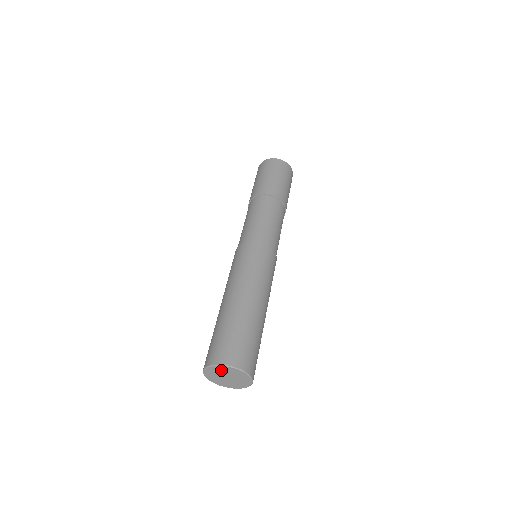
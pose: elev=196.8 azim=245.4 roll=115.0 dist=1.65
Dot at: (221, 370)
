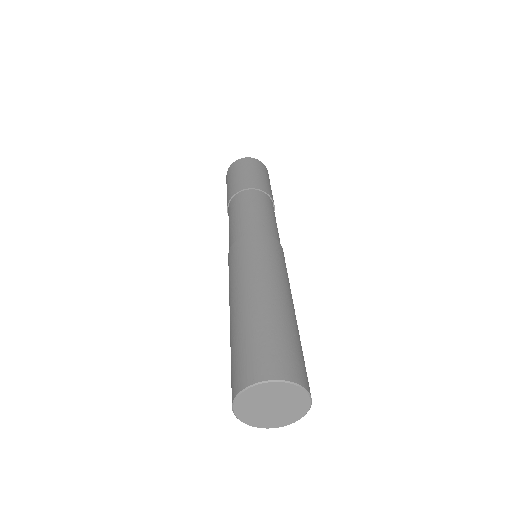
Dot at: (260, 394)
